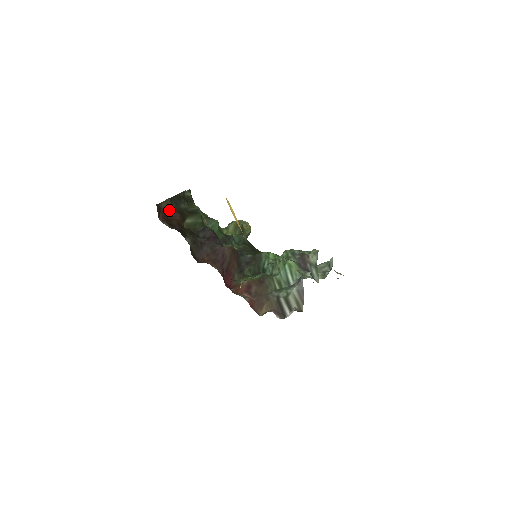
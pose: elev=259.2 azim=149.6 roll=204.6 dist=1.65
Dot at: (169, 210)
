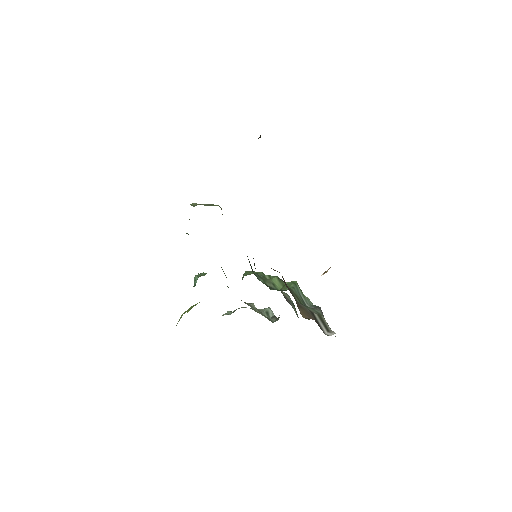
Dot at: occluded
